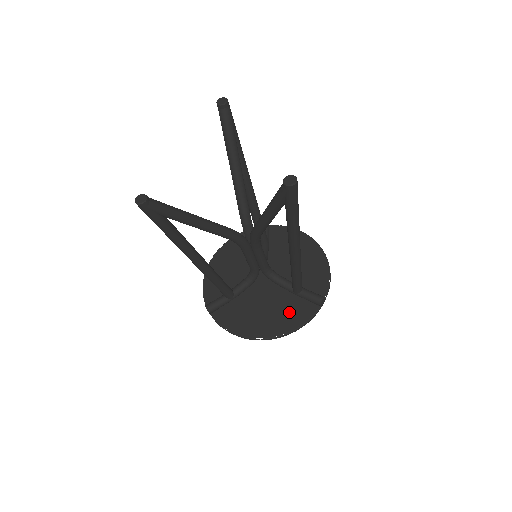
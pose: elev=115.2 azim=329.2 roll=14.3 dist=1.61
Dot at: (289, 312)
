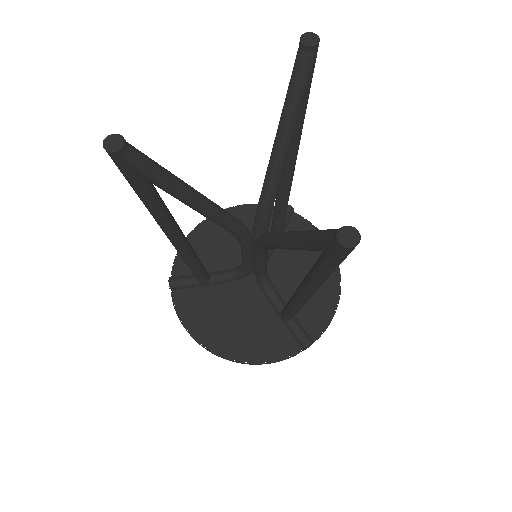
Dot at: (263, 337)
